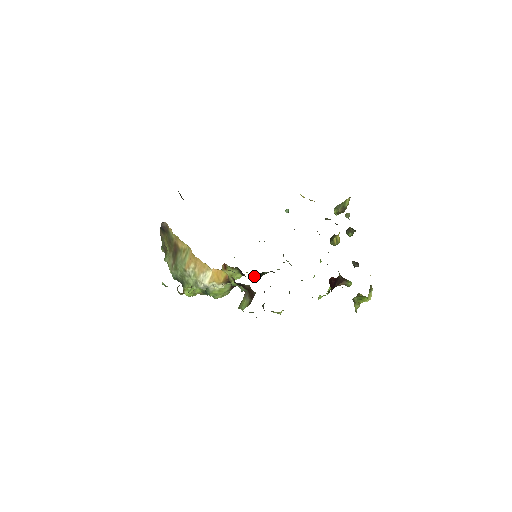
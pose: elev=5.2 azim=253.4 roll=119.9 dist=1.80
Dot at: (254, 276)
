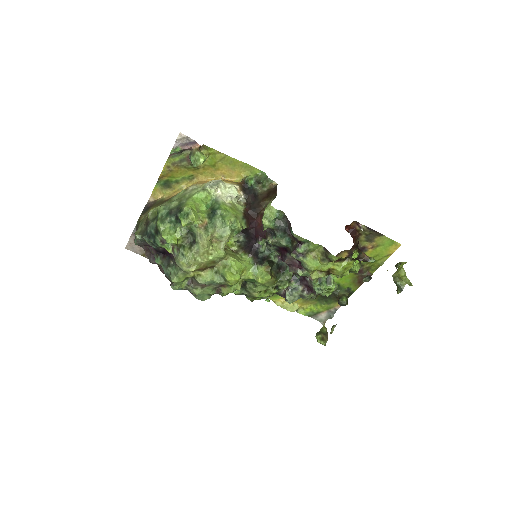
Dot at: (263, 260)
